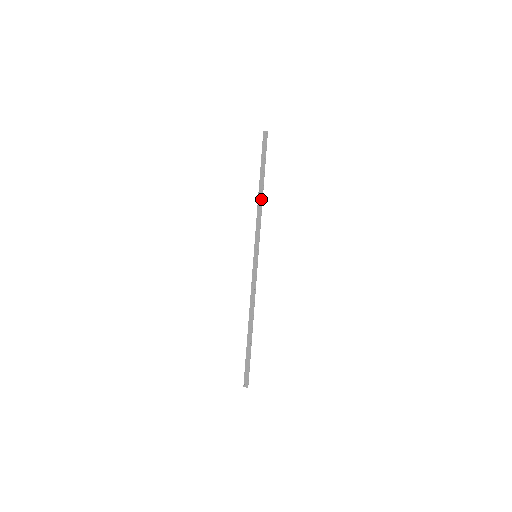
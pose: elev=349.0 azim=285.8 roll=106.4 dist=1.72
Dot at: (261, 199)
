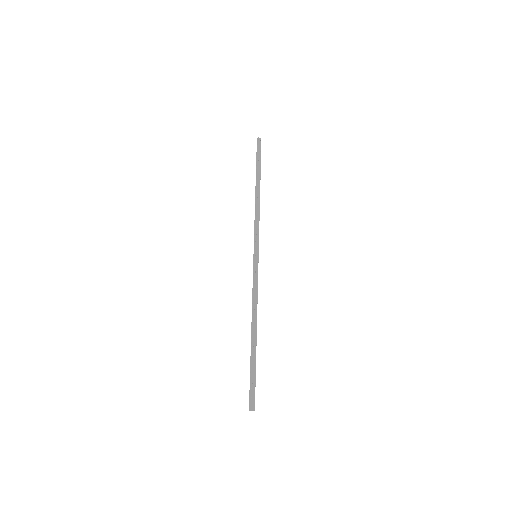
Dot at: (259, 199)
